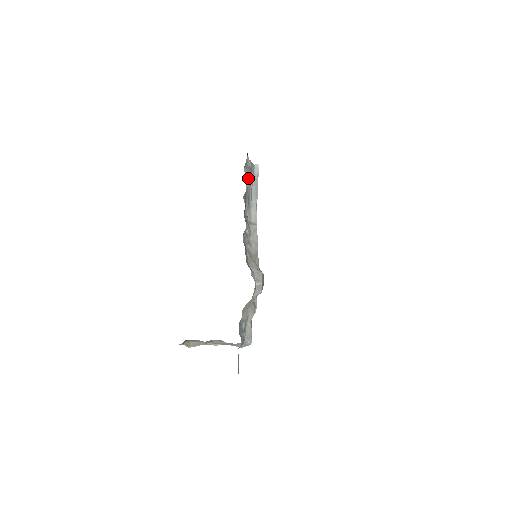
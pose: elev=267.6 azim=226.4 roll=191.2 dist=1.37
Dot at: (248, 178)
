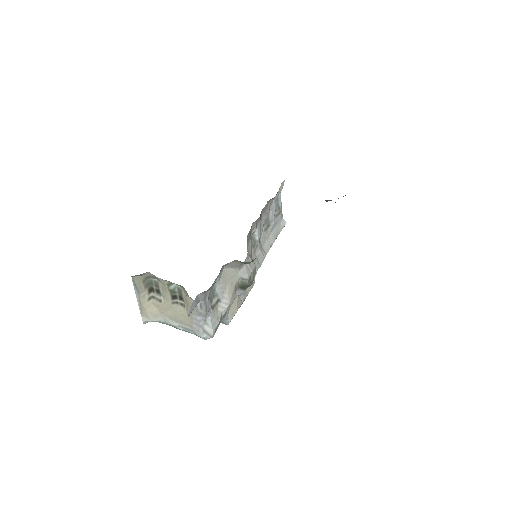
Dot at: (275, 213)
